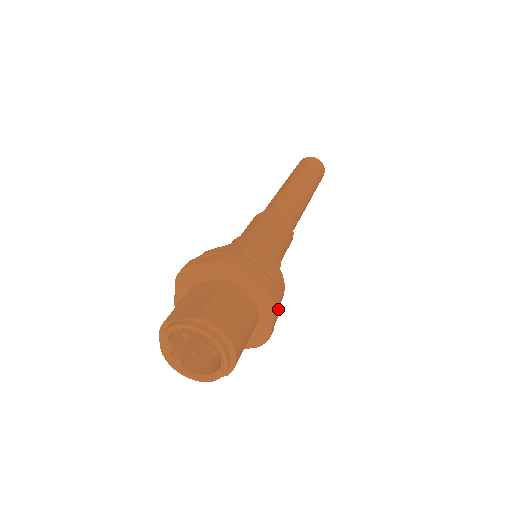
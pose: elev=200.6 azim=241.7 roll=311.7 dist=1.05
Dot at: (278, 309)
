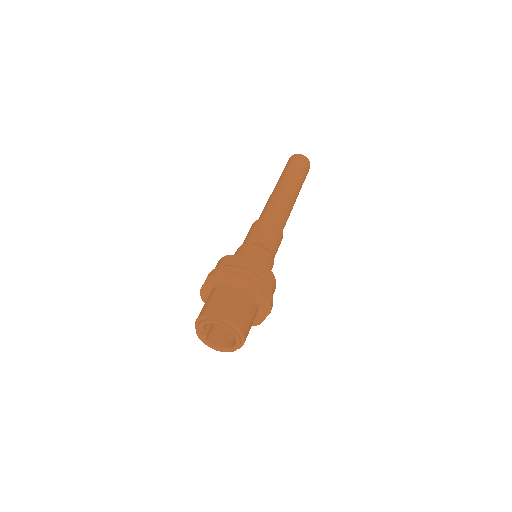
Dot at: occluded
